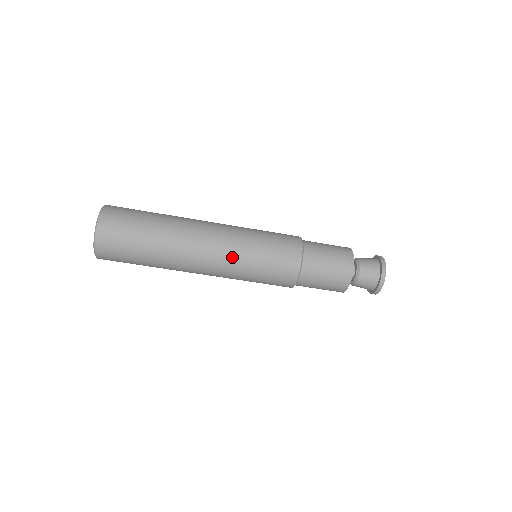
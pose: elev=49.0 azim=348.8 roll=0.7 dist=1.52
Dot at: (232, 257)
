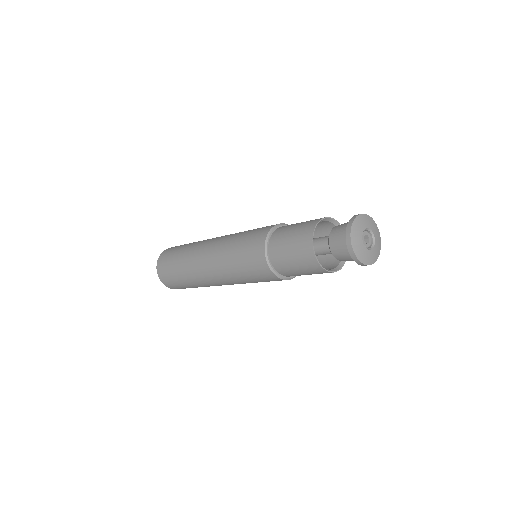
Dot at: (226, 276)
